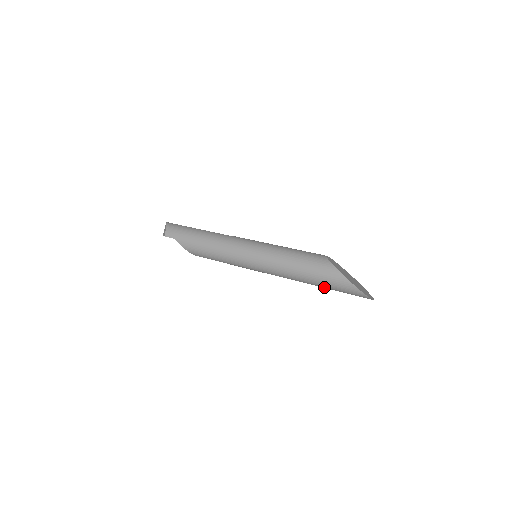
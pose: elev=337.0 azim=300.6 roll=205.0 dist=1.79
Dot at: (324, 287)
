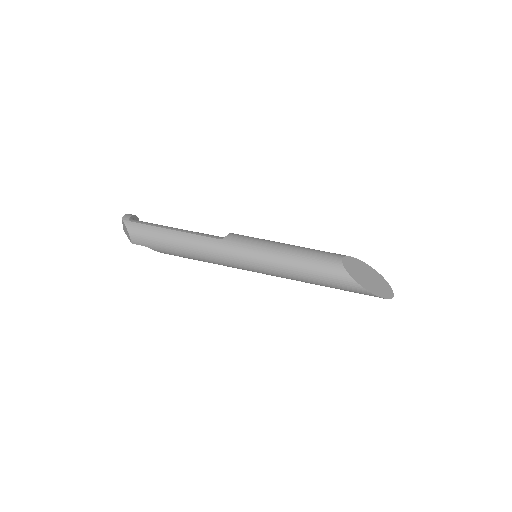
Dot at: occluded
